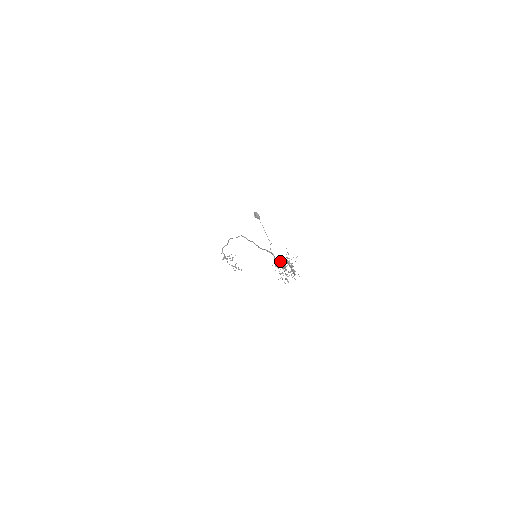
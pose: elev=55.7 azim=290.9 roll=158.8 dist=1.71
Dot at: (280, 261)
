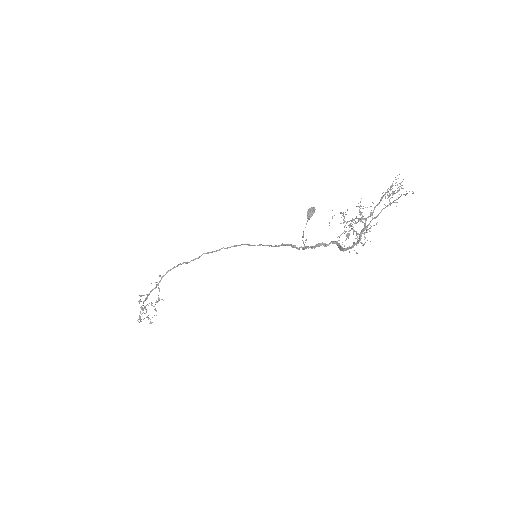
Dot at: occluded
